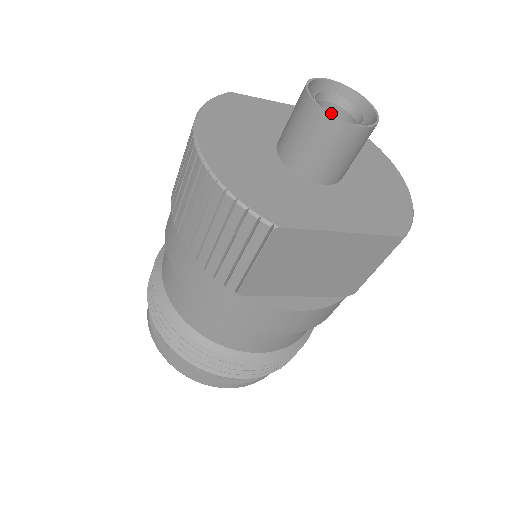
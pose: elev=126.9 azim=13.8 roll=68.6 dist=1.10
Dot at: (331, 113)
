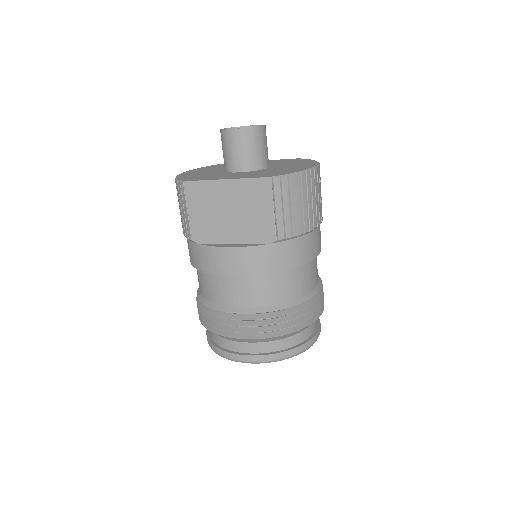
Dot at: occluded
